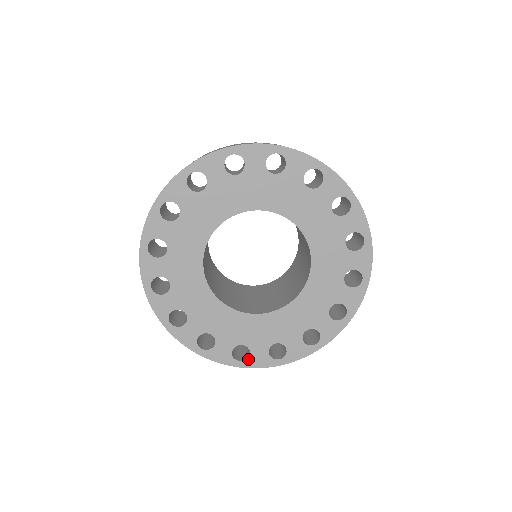
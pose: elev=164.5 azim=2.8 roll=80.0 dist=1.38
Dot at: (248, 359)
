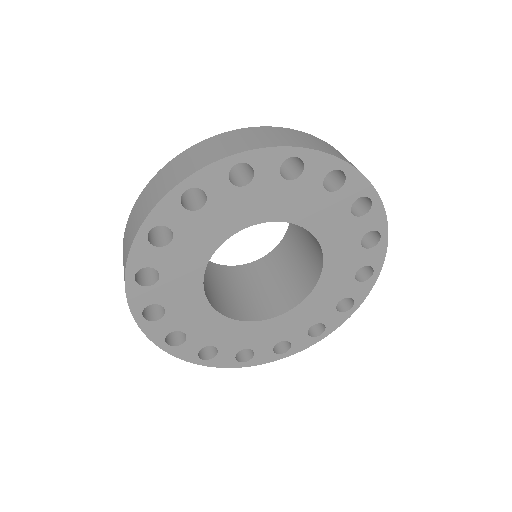
Dot at: (326, 328)
